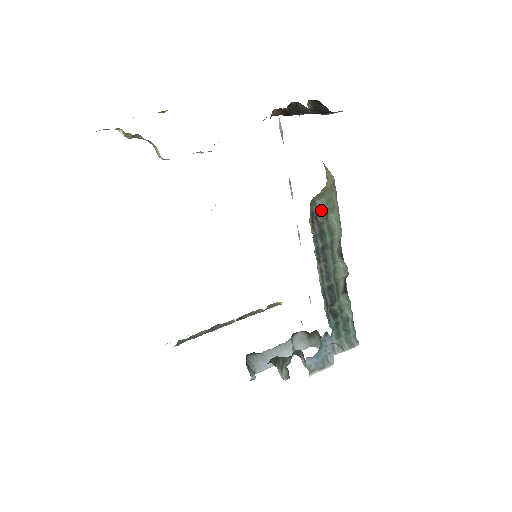
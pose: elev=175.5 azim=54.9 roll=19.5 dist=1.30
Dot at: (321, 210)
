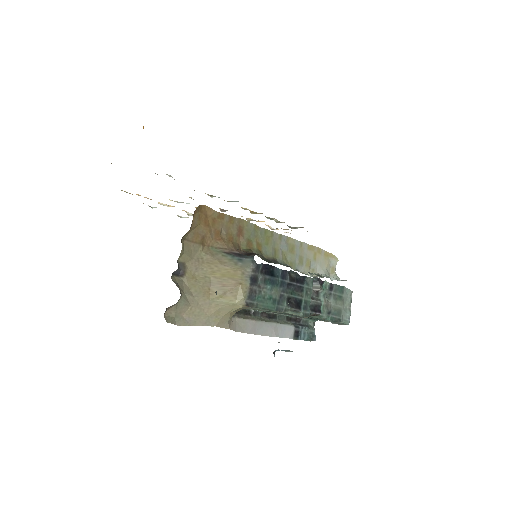
Dot at: occluded
